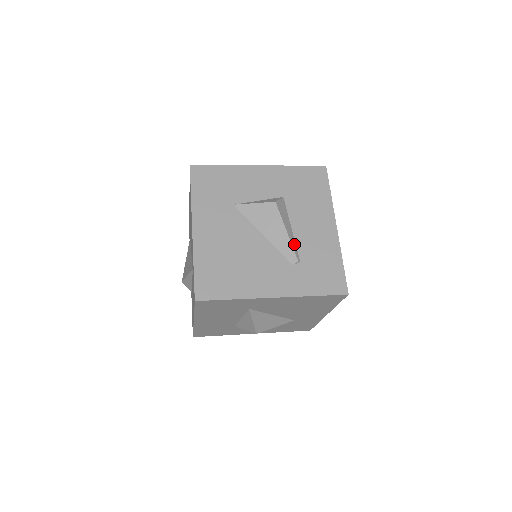
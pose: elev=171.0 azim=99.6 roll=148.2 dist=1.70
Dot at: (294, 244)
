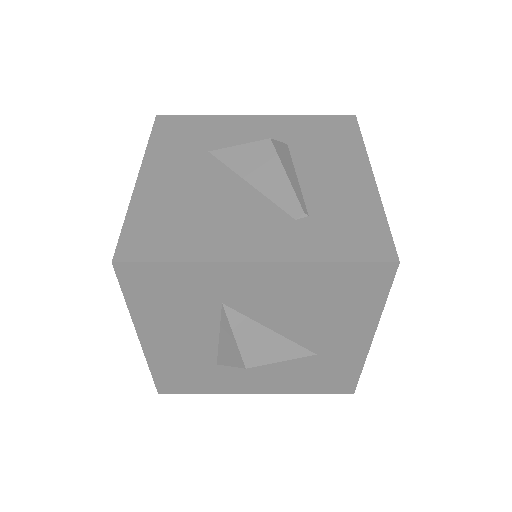
Dot at: (299, 193)
